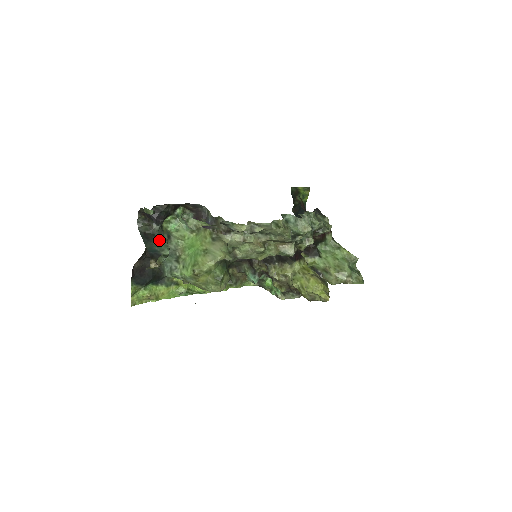
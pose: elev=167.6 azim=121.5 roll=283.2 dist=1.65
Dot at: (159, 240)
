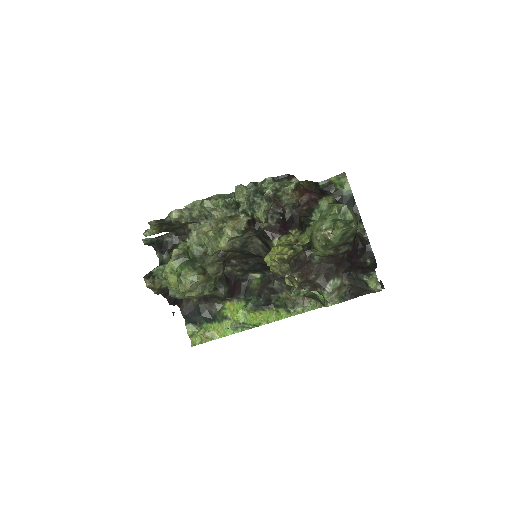
Dot at: occluded
